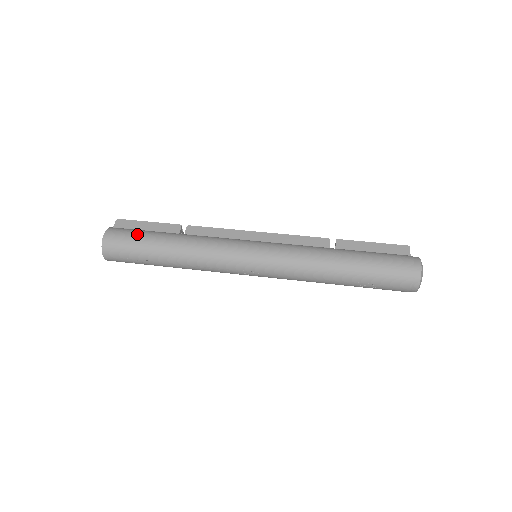
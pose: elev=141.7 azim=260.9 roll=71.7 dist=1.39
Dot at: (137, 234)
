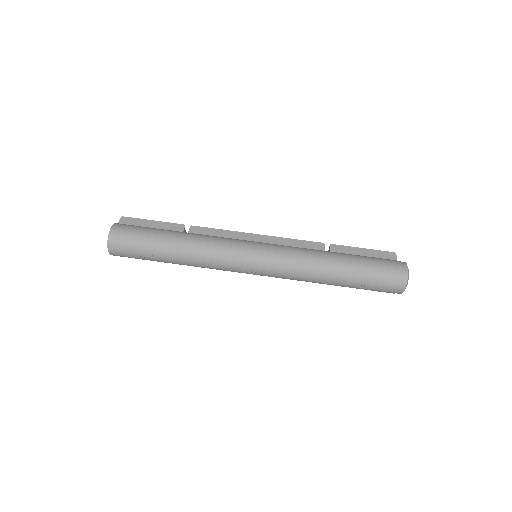
Dot at: (143, 230)
